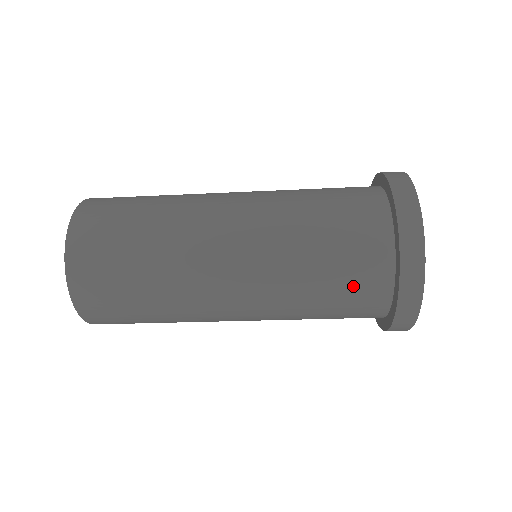
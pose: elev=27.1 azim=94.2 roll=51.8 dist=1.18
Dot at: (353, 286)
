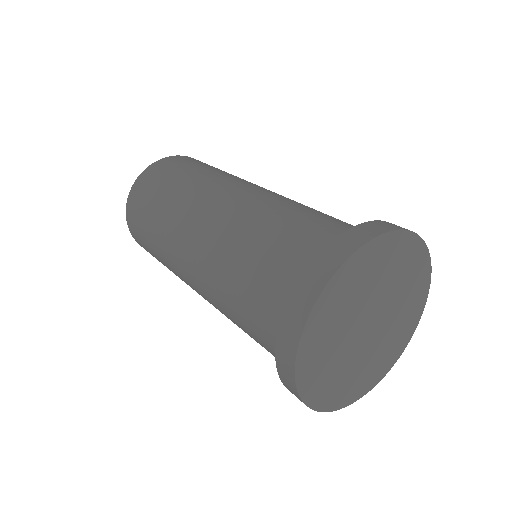
Dot at: occluded
